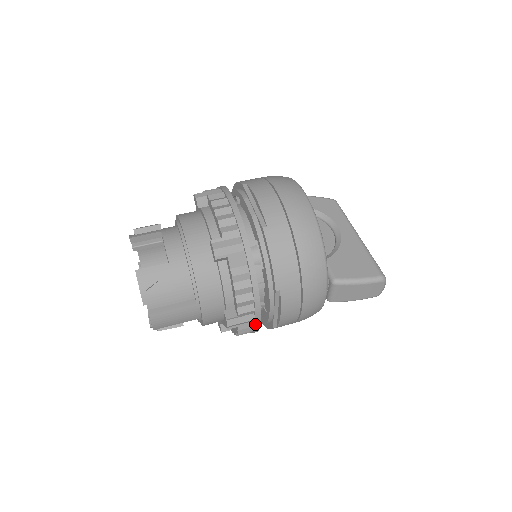
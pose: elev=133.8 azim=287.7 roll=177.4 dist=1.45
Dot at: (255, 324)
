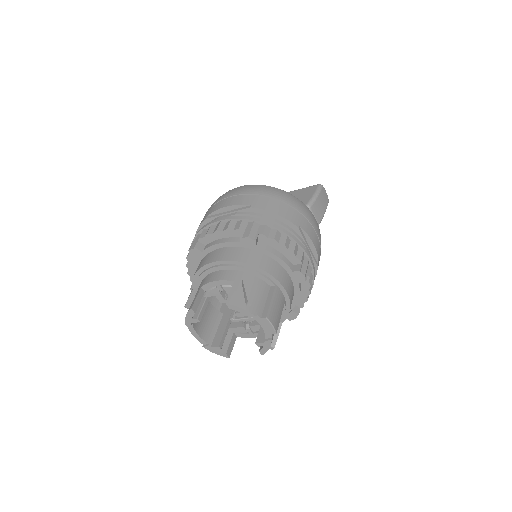
Dot at: (311, 264)
